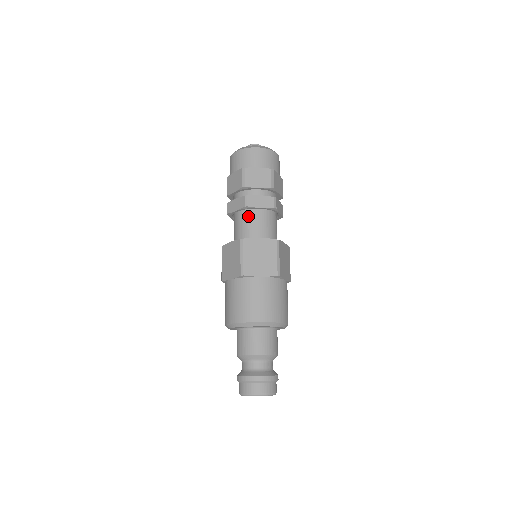
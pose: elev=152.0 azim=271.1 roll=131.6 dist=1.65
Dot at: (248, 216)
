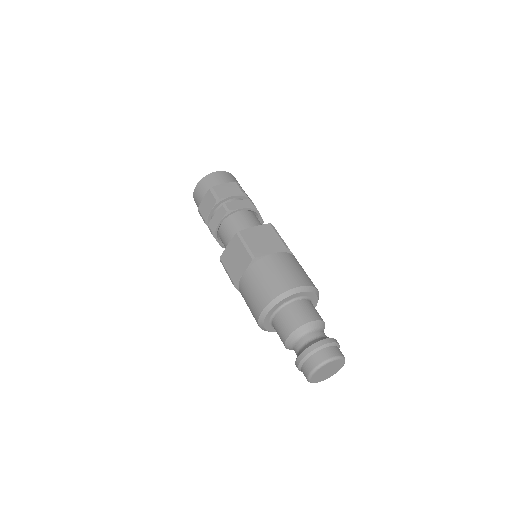
Dot at: (233, 220)
